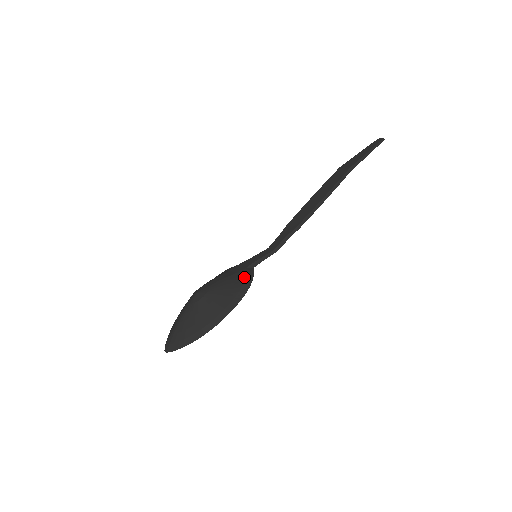
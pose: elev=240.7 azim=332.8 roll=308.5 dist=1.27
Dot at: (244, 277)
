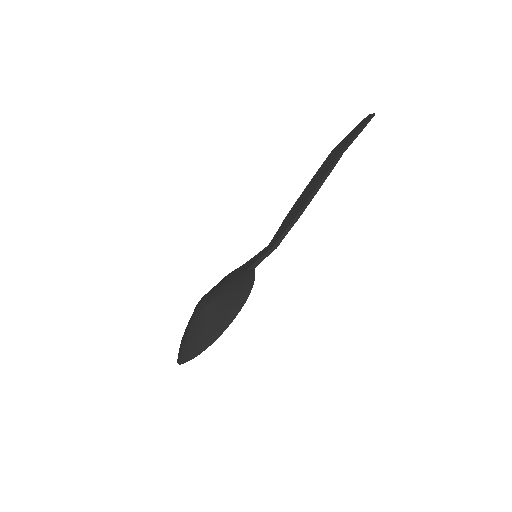
Dot at: (245, 280)
